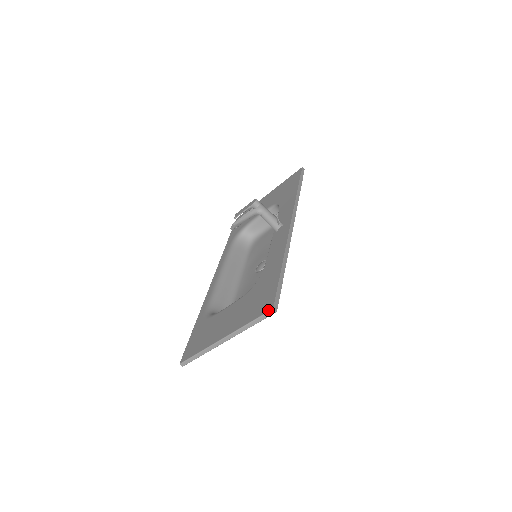
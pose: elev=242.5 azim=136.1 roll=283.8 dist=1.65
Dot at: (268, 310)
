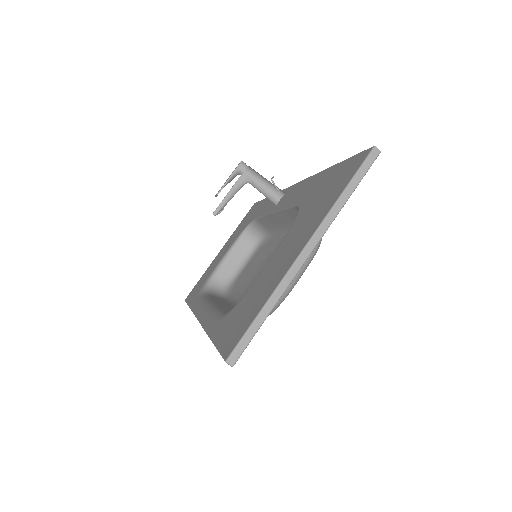
Dot at: (366, 155)
